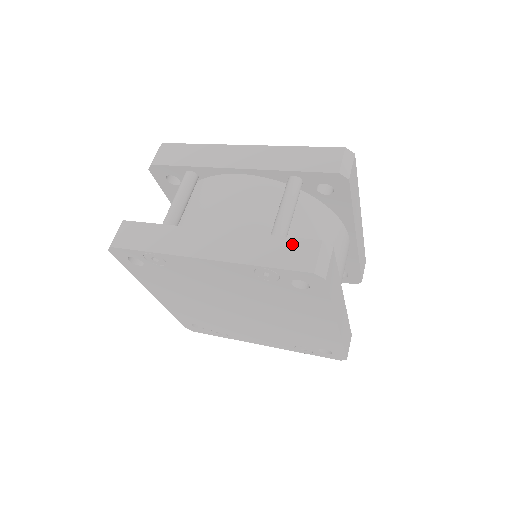
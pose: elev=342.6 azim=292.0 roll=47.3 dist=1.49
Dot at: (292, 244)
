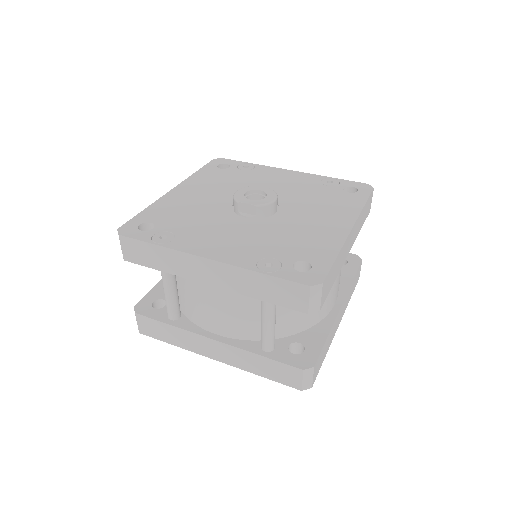
Dot at: (280, 367)
